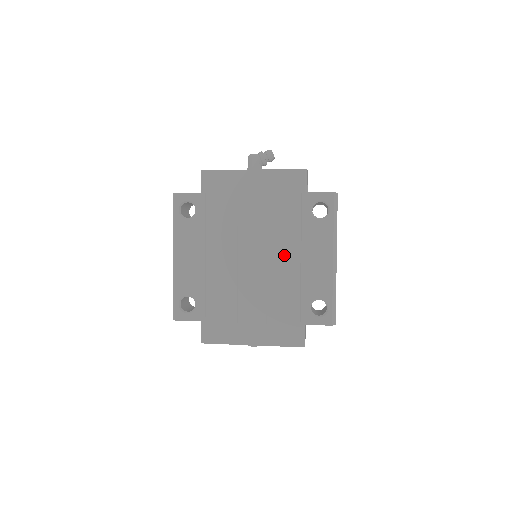
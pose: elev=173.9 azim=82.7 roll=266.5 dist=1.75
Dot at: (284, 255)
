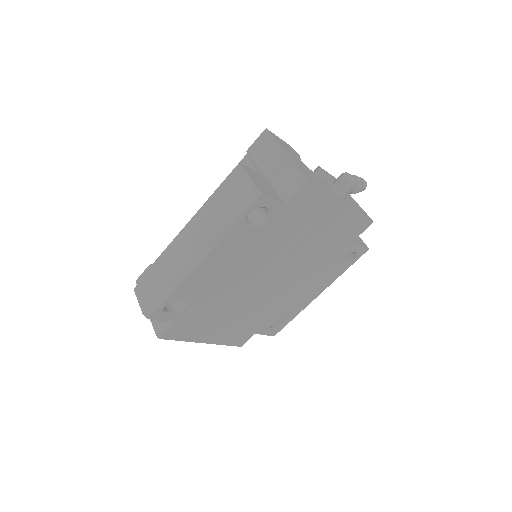
Dot at: (294, 284)
